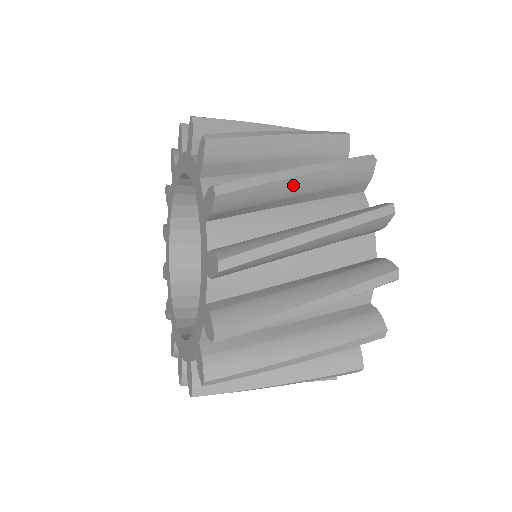
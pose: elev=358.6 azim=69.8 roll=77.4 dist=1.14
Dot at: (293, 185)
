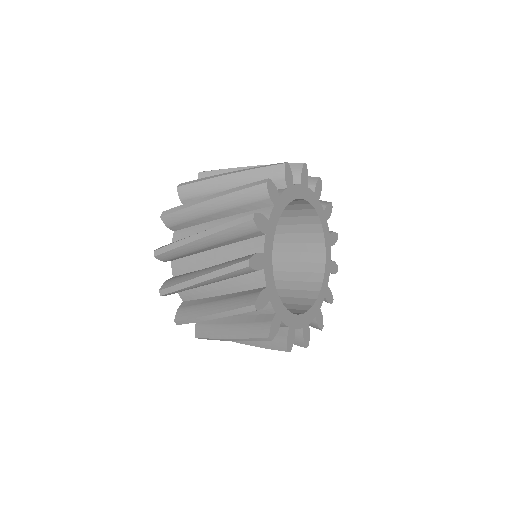
Dot at: occluded
